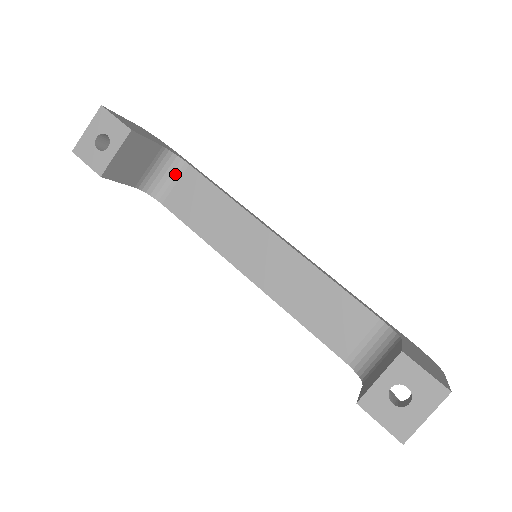
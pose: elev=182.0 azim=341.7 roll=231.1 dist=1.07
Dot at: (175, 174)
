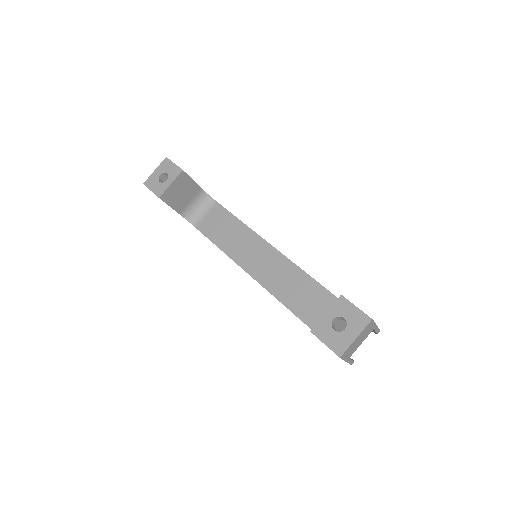
Dot at: (208, 209)
